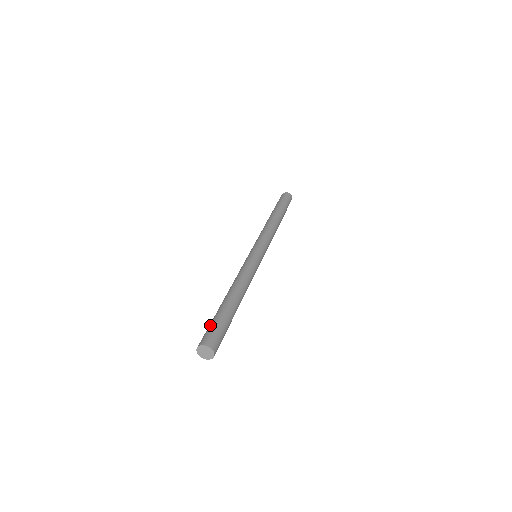
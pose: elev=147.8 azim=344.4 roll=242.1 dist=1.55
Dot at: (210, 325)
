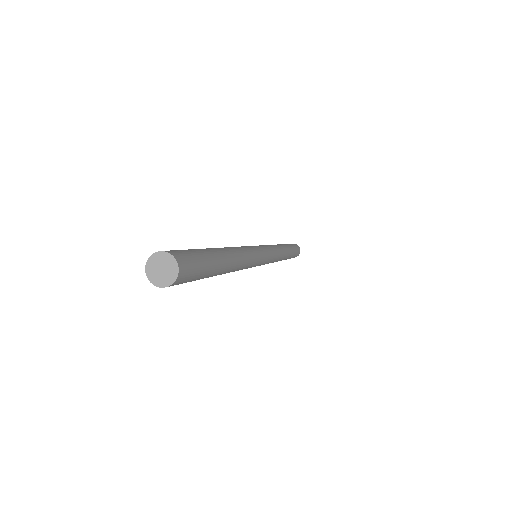
Dot at: occluded
